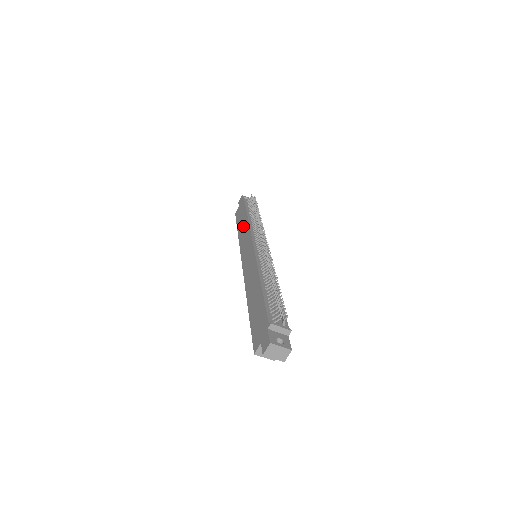
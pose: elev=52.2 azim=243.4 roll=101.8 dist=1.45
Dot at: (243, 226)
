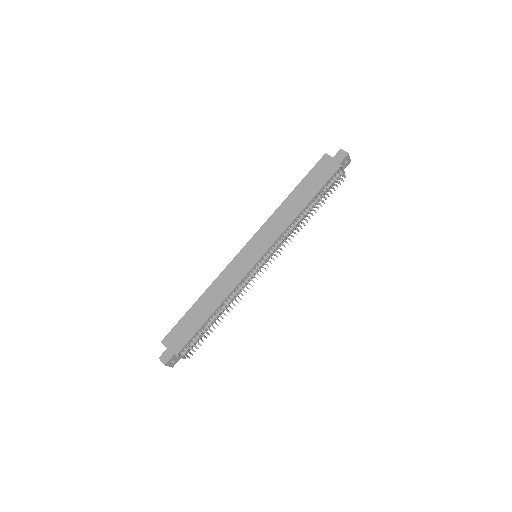
Dot at: (294, 206)
